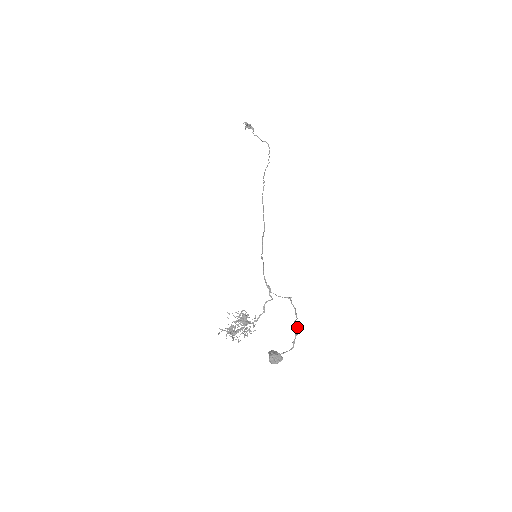
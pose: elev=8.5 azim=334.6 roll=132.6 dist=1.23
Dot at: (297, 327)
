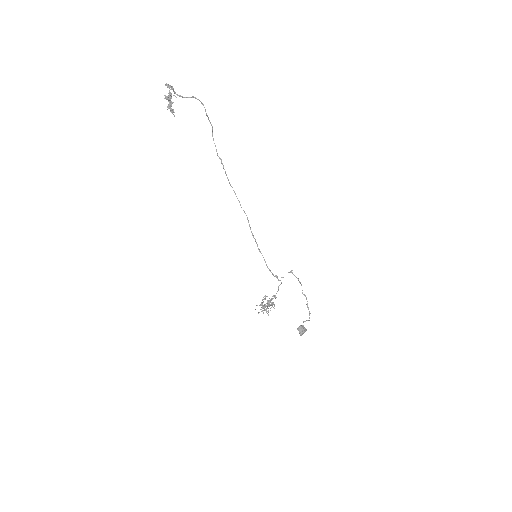
Dot at: (307, 303)
